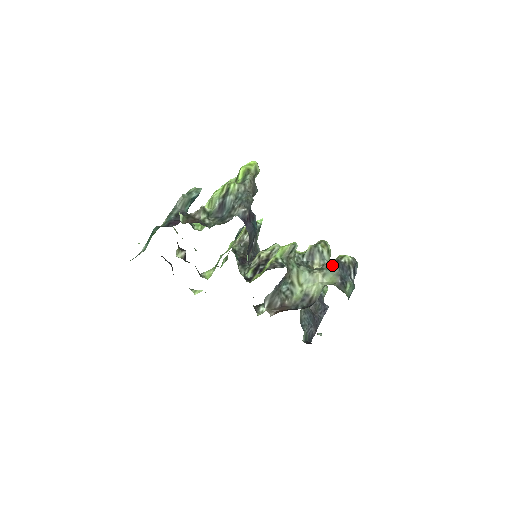
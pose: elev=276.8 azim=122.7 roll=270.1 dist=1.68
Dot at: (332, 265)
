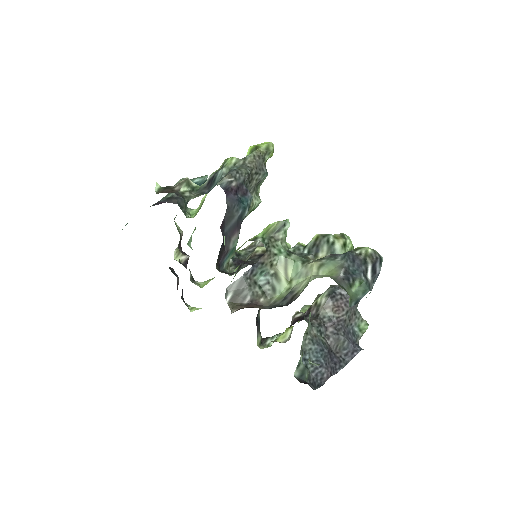
Dot at: (338, 255)
